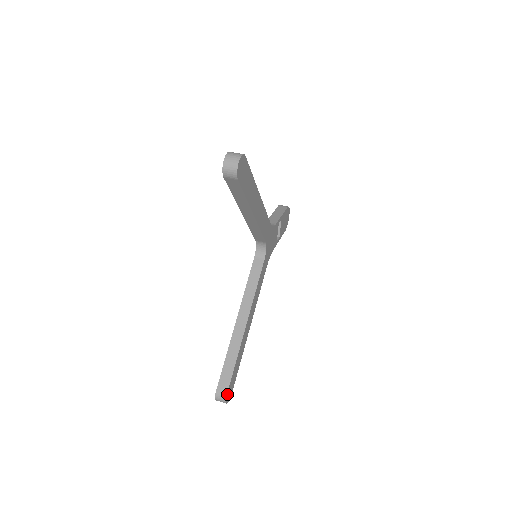
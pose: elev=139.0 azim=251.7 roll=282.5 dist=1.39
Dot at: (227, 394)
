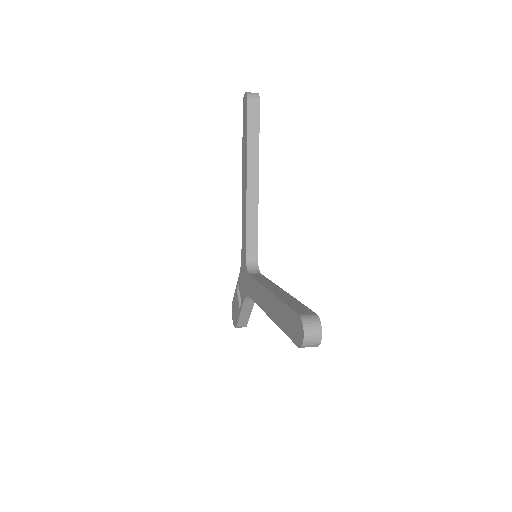
Dot at: (316, 317)
